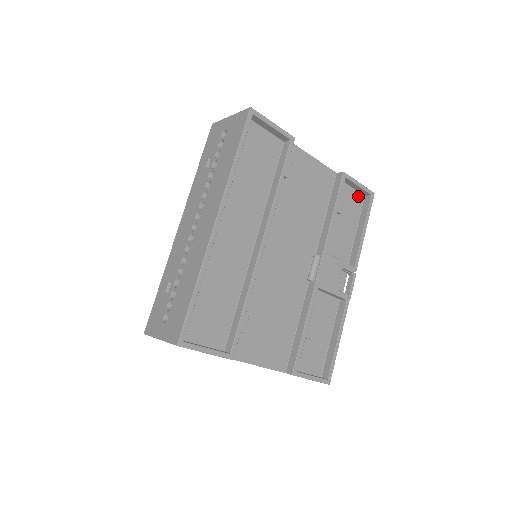
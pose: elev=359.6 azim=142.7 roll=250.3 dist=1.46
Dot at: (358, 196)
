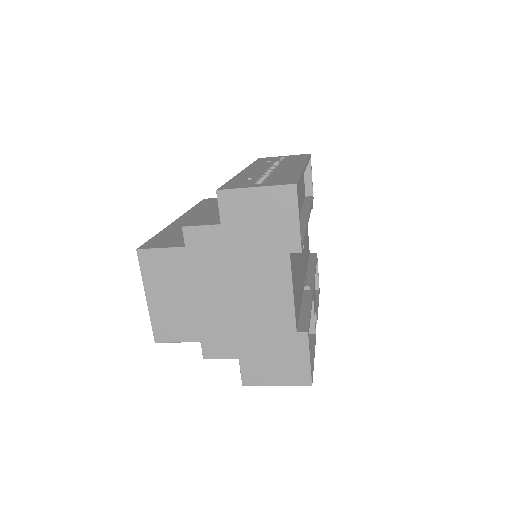
Dot at: occluded
